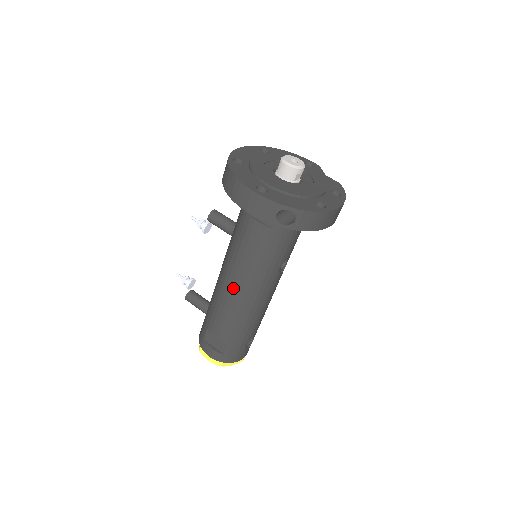
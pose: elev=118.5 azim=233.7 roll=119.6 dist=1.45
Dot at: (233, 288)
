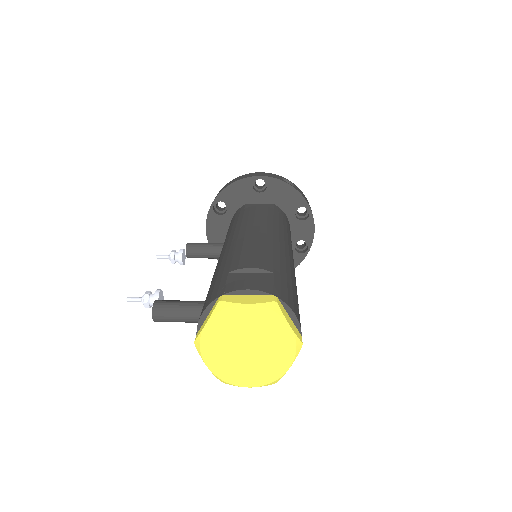
Dot at: (255, 231)
